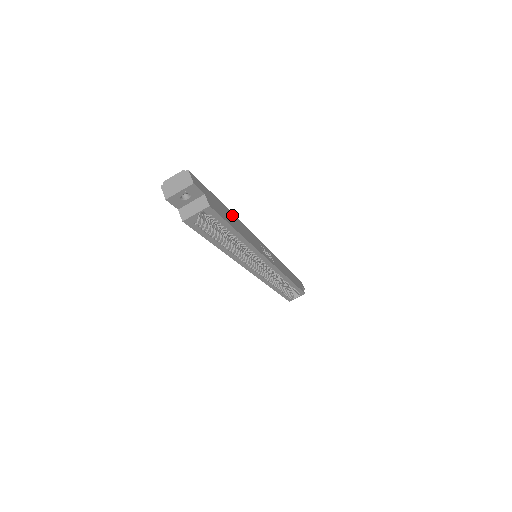
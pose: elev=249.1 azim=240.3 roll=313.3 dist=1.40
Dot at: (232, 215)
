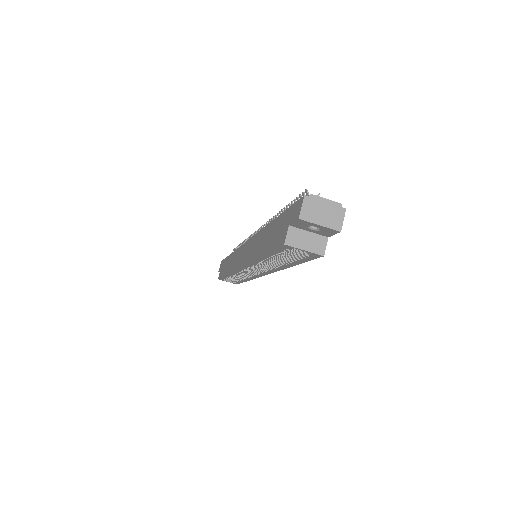
Dot at: occluded
